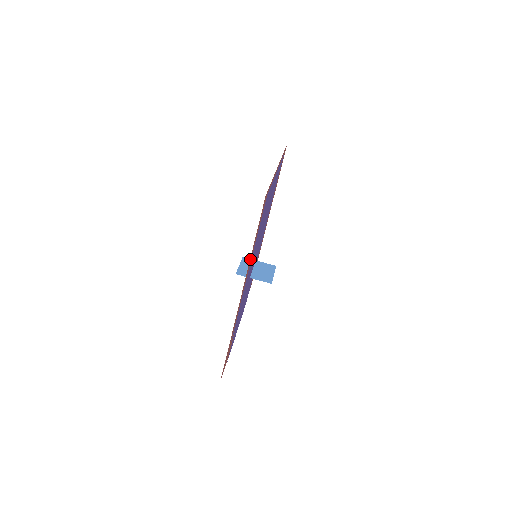
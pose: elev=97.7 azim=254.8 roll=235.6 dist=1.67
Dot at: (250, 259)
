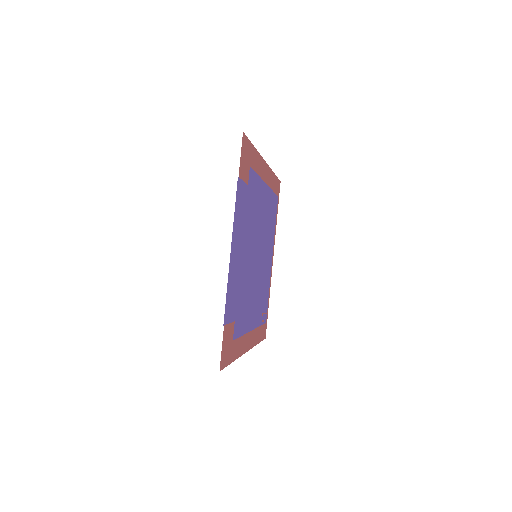
Dot at: (271, 177)
